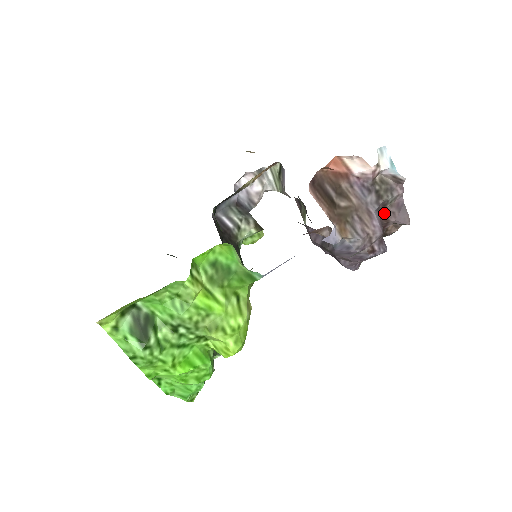
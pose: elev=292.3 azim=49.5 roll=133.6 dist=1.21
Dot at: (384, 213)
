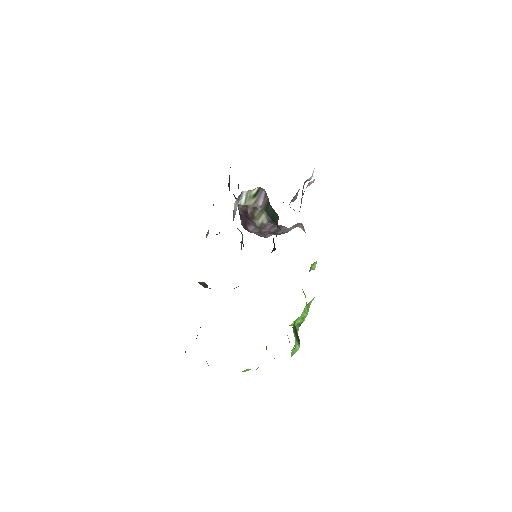
Dot at: occluded
